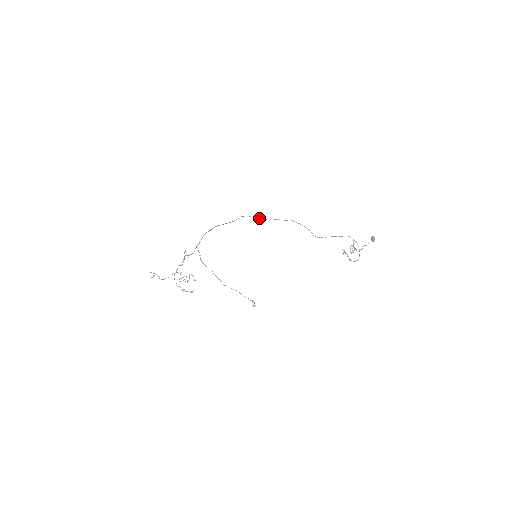
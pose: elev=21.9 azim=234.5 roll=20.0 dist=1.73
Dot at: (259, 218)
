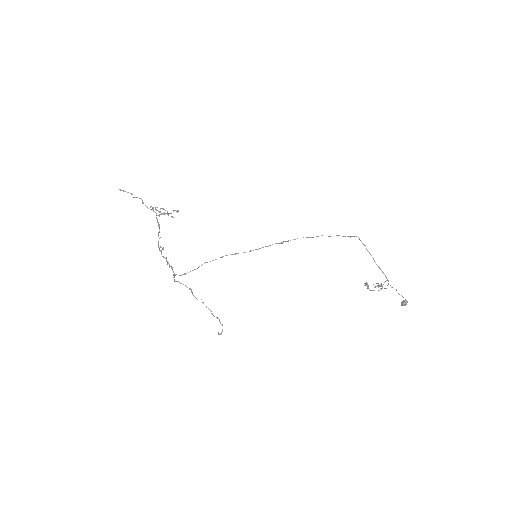
Dot at: occluded
